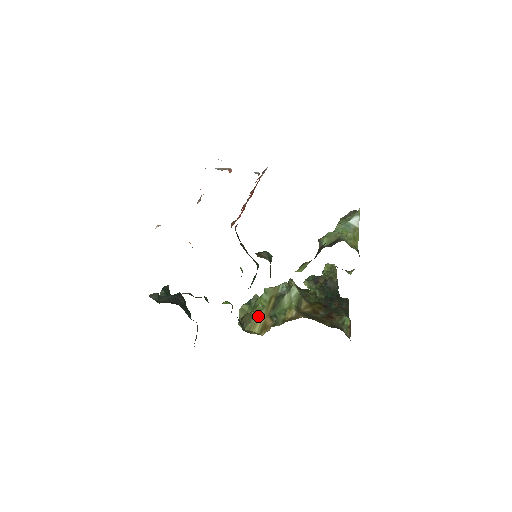
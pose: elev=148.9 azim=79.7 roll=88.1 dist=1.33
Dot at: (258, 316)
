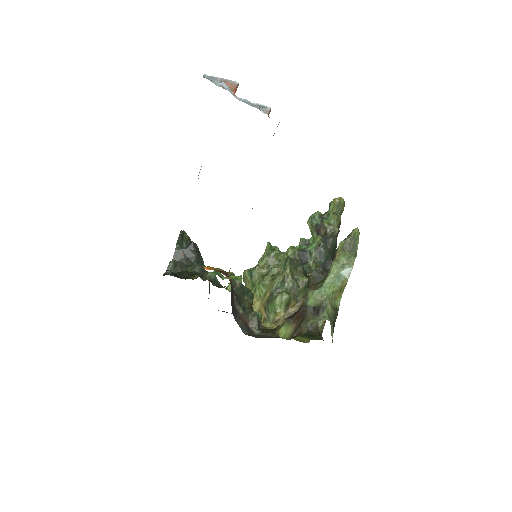
Dot at: (255, 304)
